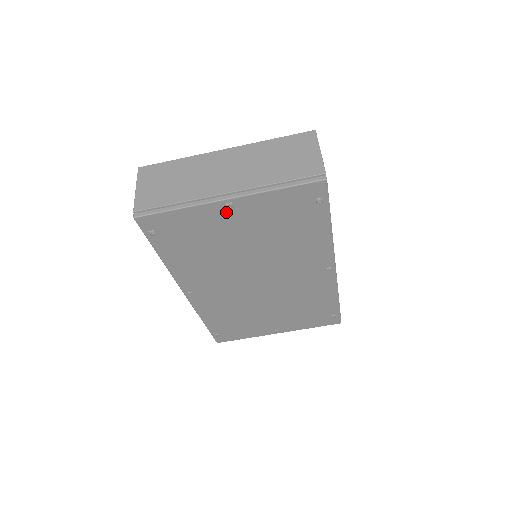
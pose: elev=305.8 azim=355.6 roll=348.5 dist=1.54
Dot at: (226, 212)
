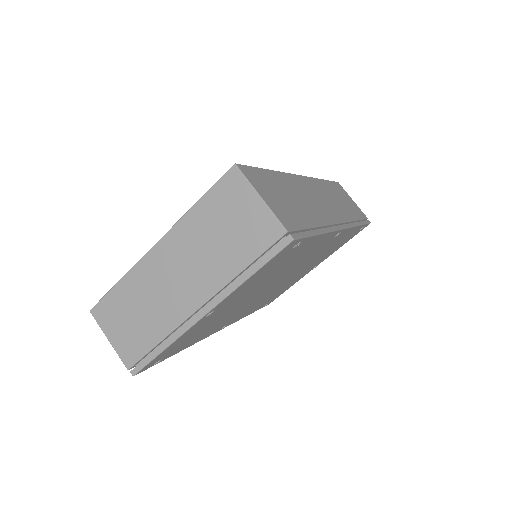
Dot at: (211, 315)
